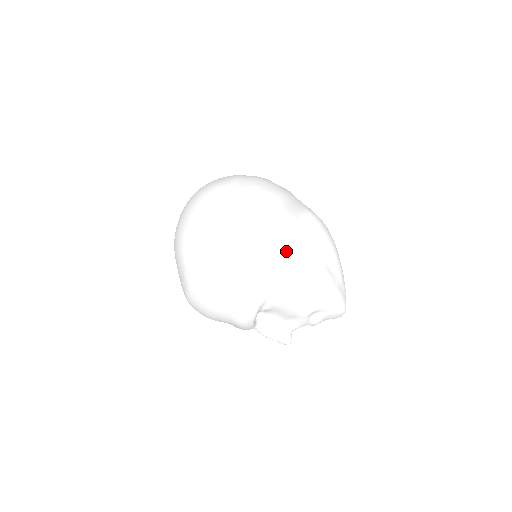
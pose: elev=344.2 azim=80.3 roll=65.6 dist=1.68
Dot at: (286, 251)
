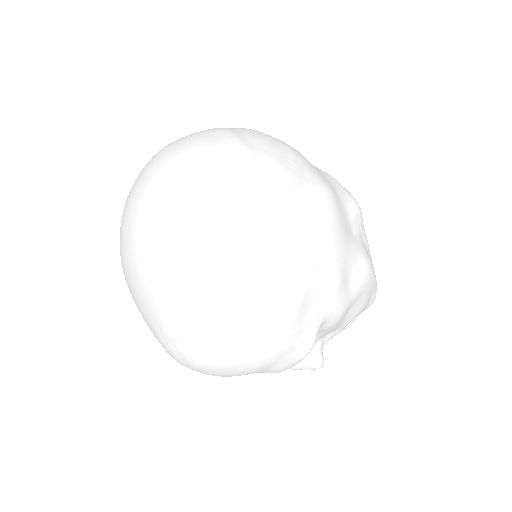
Dot at: (340, 245)
